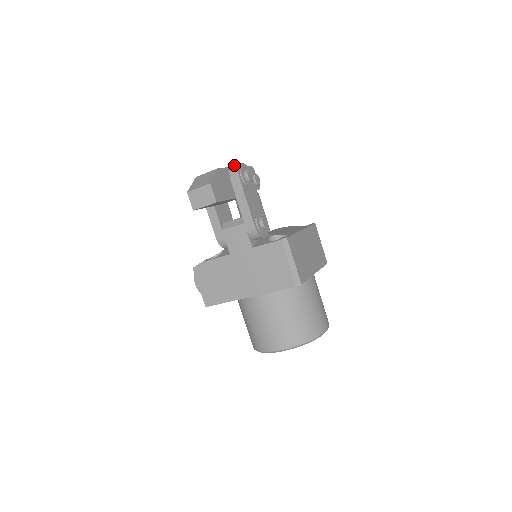
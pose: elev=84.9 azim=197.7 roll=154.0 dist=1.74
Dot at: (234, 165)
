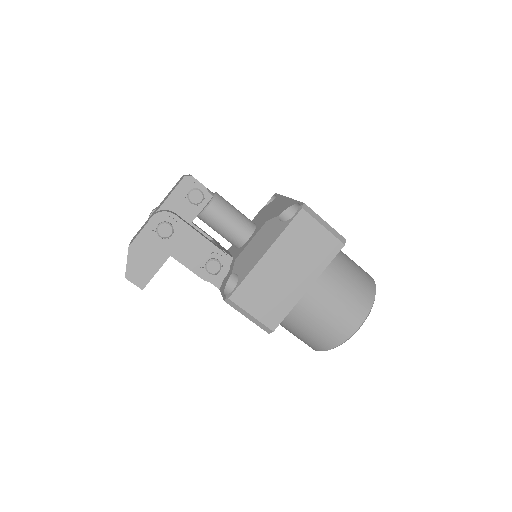
Dot at: occluded
